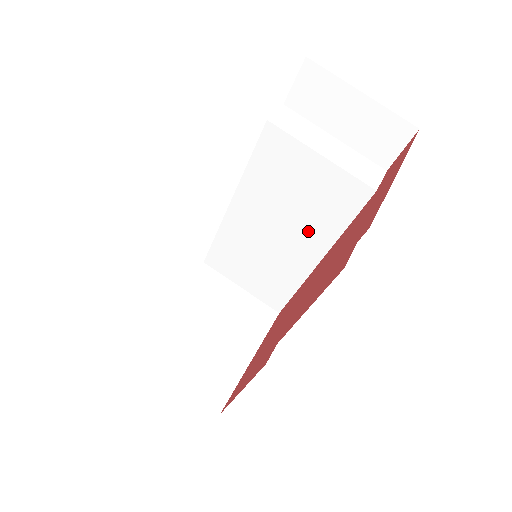
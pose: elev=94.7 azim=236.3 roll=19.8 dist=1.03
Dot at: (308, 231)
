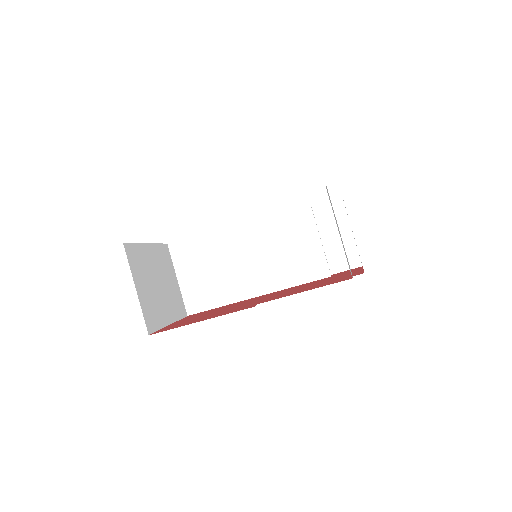
Dot at: (271, 273)
